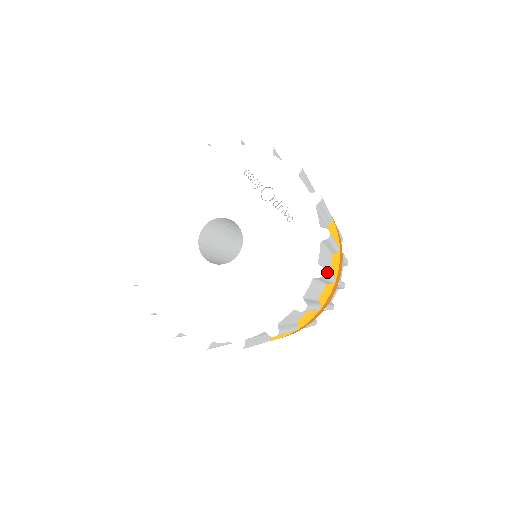
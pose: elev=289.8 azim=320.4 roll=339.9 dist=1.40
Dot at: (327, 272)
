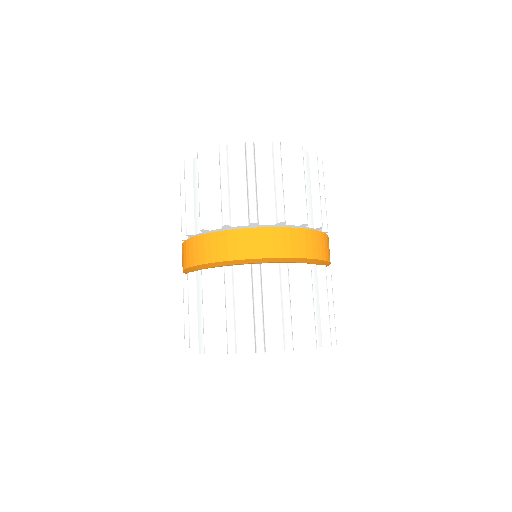
Dot at: (328, 328)
